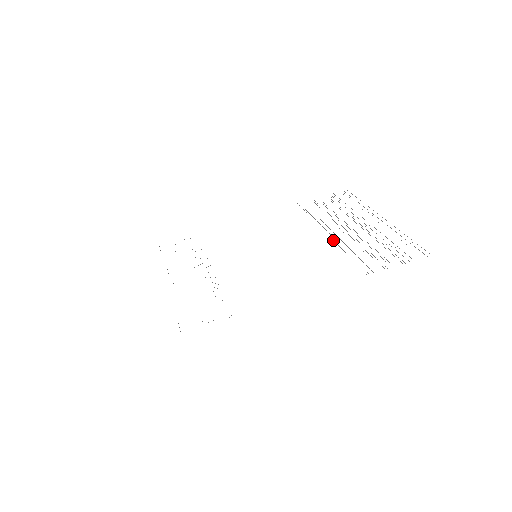
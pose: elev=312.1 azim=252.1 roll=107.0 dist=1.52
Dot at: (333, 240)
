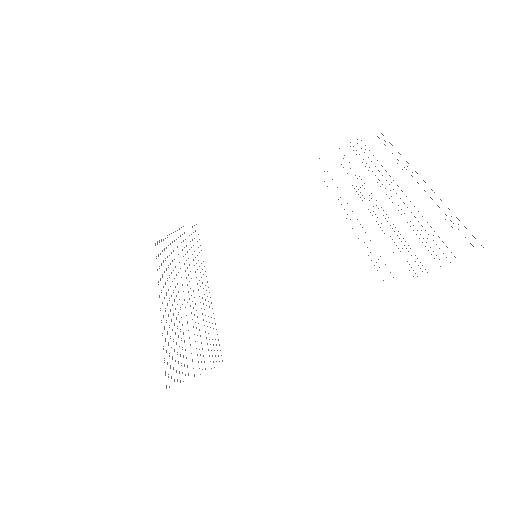
Dot at: occluded
